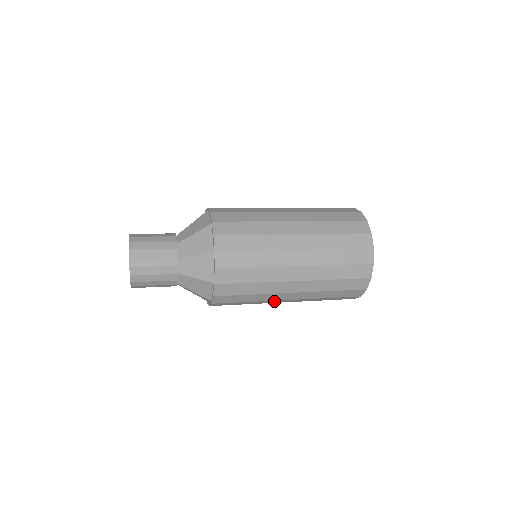
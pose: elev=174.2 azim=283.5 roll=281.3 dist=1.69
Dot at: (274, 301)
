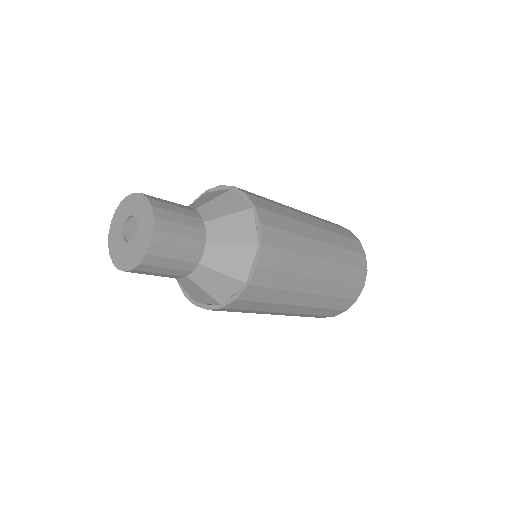
Dot at: (271, 312)
